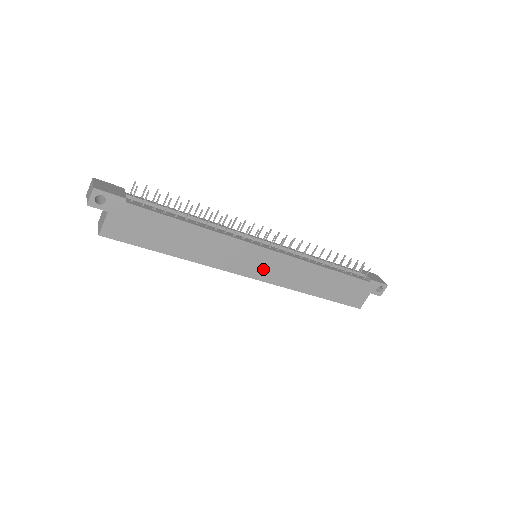
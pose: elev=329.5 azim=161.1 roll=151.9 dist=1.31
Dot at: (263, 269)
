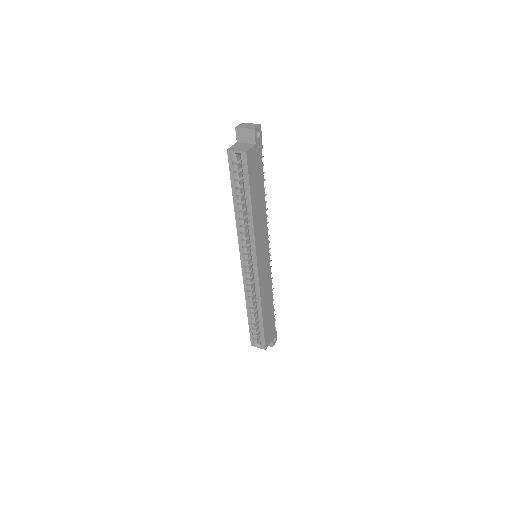
Dot at: (262, 265)
